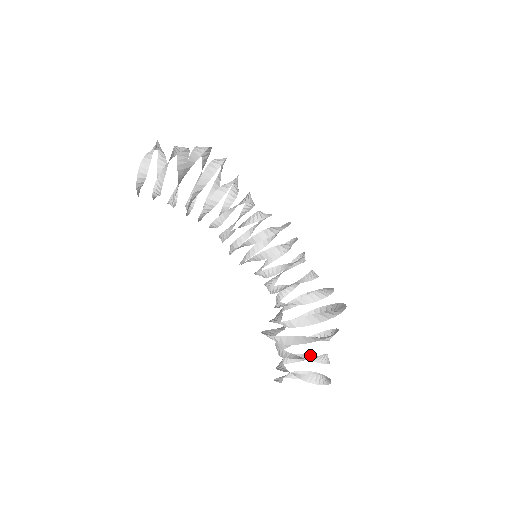
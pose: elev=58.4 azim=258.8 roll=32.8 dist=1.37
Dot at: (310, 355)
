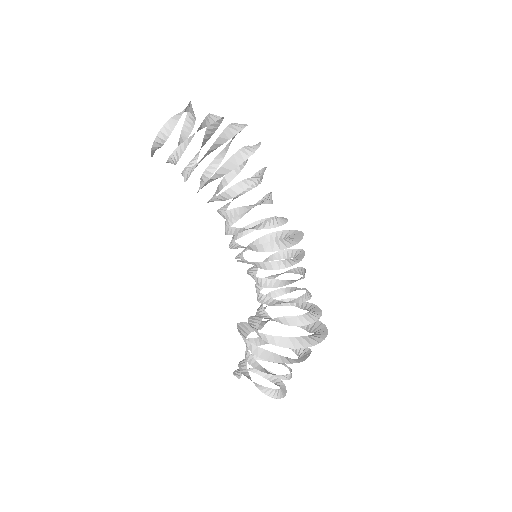
Dot at: occluded
